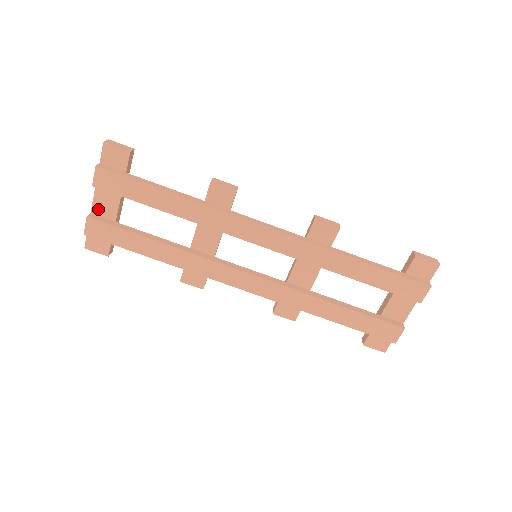
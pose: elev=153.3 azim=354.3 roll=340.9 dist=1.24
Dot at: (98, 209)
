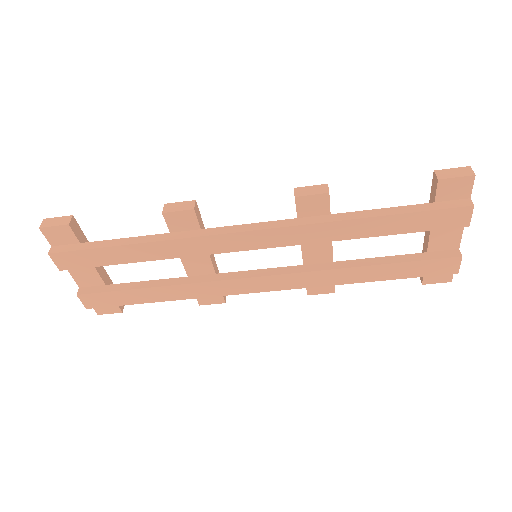
Dot at: (82, 282)
